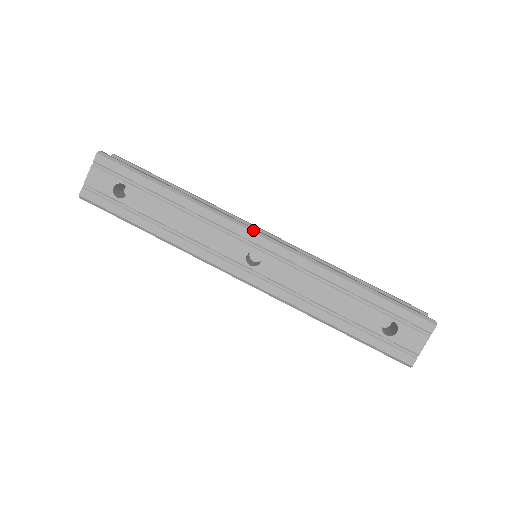
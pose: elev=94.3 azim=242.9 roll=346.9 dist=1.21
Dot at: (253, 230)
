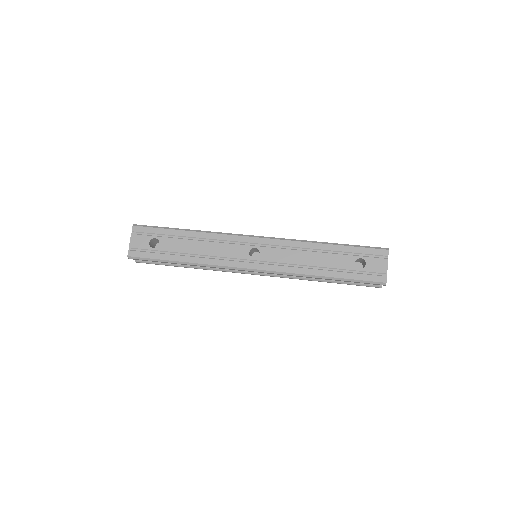
Dot at: (248, 235)
